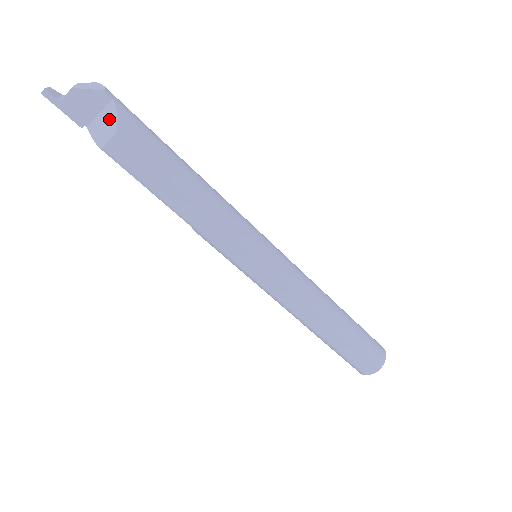
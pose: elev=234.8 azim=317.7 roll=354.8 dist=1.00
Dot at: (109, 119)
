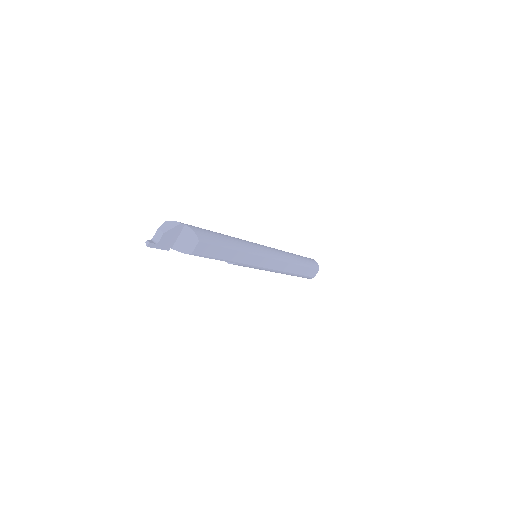
Dot at: (189, 237)
